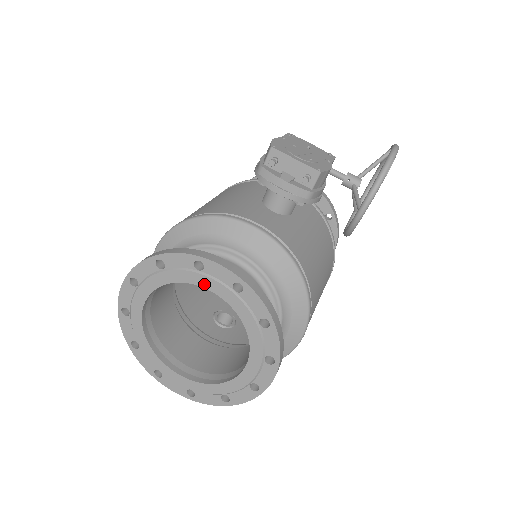
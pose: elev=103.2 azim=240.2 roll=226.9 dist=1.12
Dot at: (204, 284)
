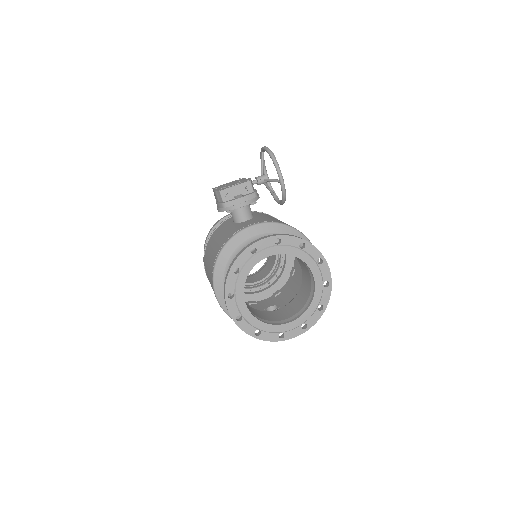
Dot at: (263, 257)
